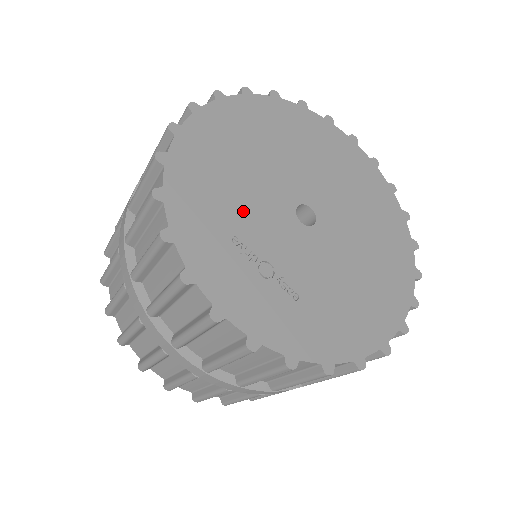
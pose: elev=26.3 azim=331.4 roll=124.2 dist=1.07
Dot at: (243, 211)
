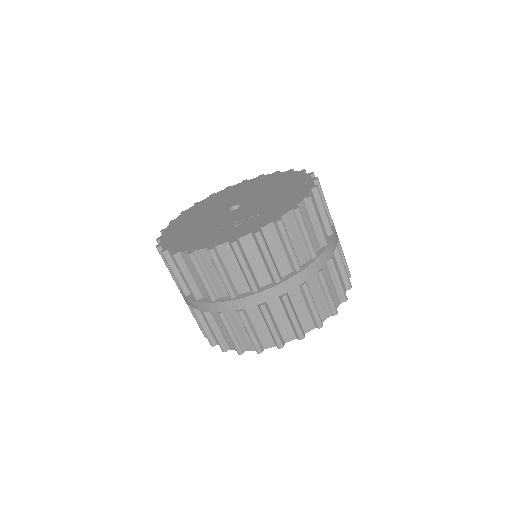
Dot at: (210, 228)
